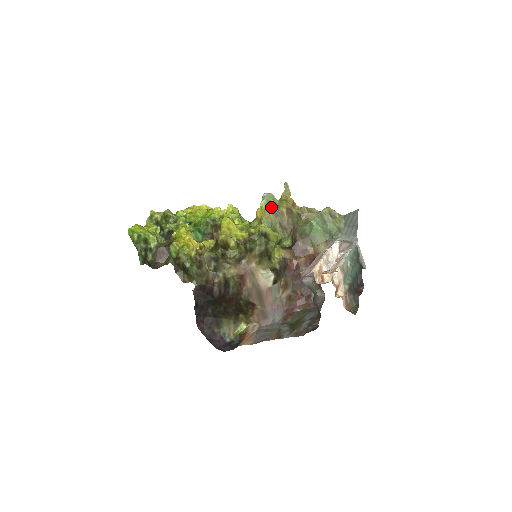
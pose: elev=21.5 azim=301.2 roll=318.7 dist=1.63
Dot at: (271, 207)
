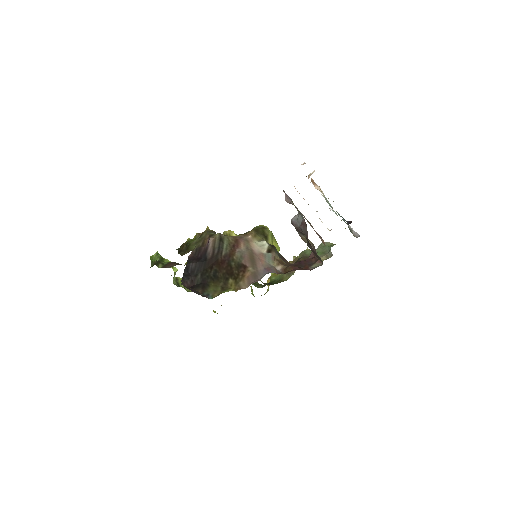
Dot at: occluded
